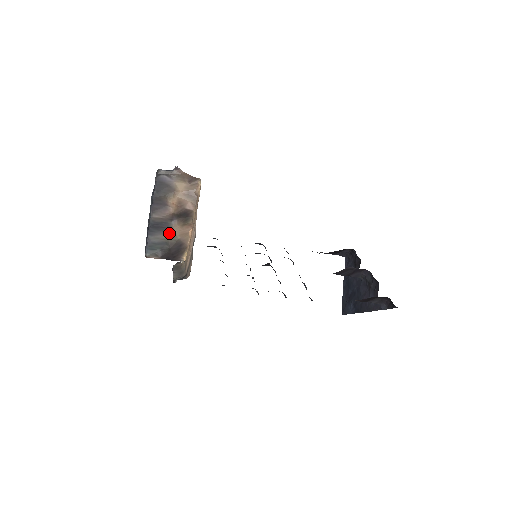
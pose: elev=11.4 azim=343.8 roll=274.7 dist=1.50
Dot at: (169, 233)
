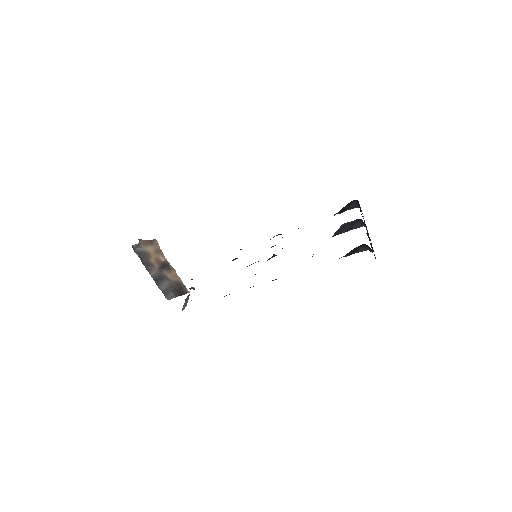
Dot at: (167, 280)
